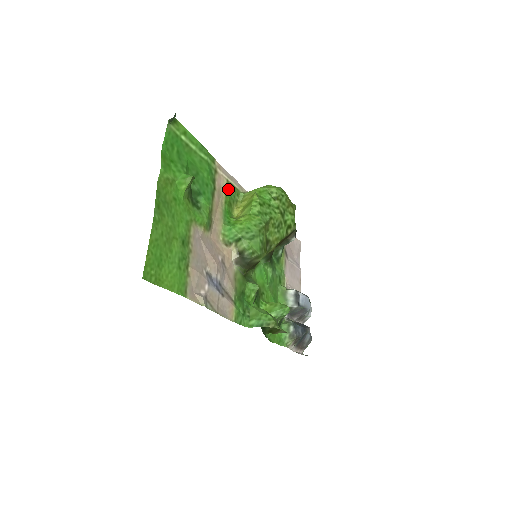
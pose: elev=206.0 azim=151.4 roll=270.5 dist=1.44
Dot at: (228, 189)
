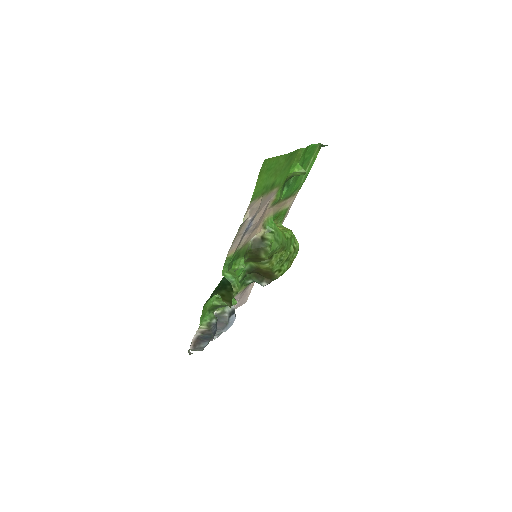
Dot at: (285, 211)
